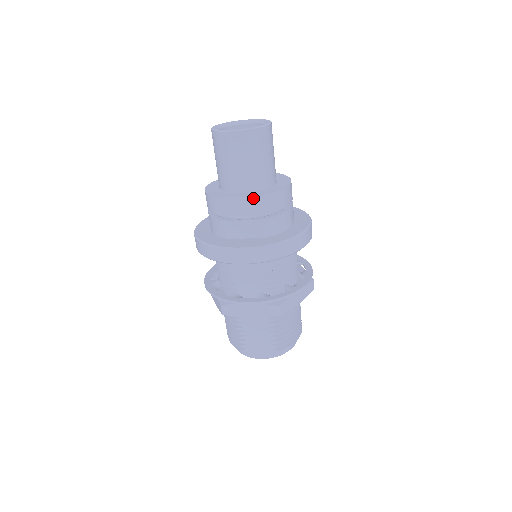
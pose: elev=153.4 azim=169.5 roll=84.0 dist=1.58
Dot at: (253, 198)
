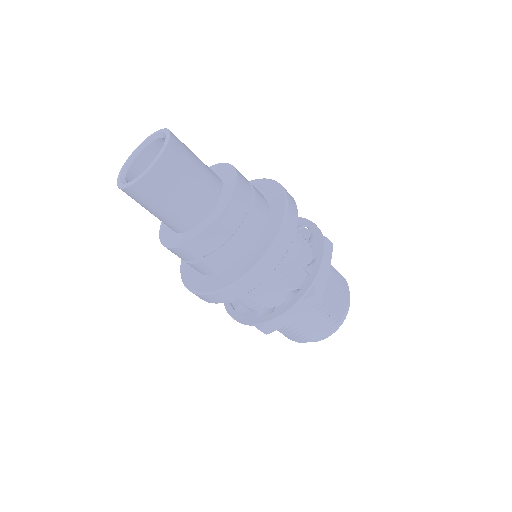
Dot at: (212, 225)
